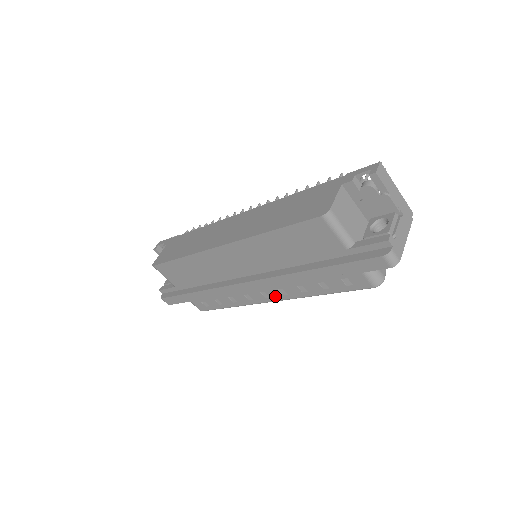
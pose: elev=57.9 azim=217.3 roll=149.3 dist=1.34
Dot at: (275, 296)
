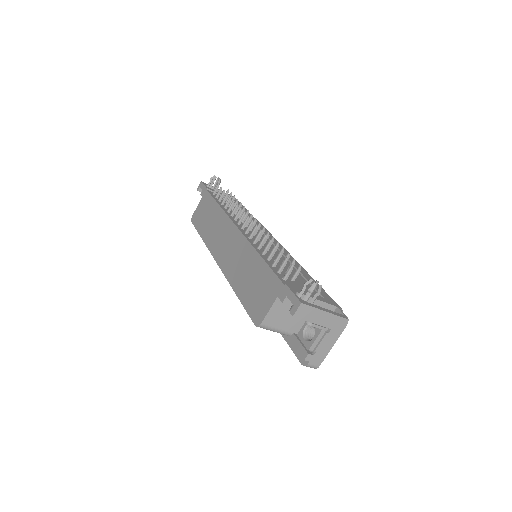
Dot at: occluded
